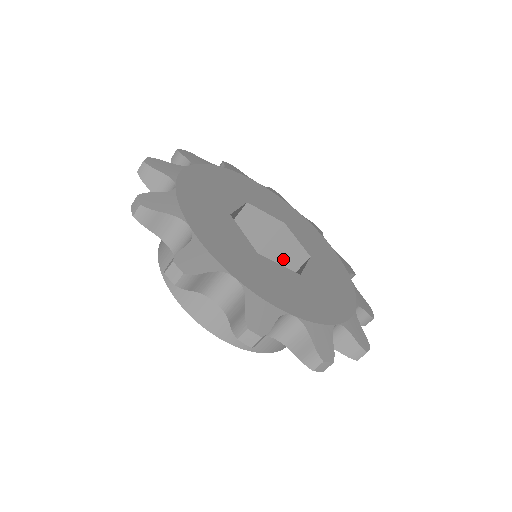
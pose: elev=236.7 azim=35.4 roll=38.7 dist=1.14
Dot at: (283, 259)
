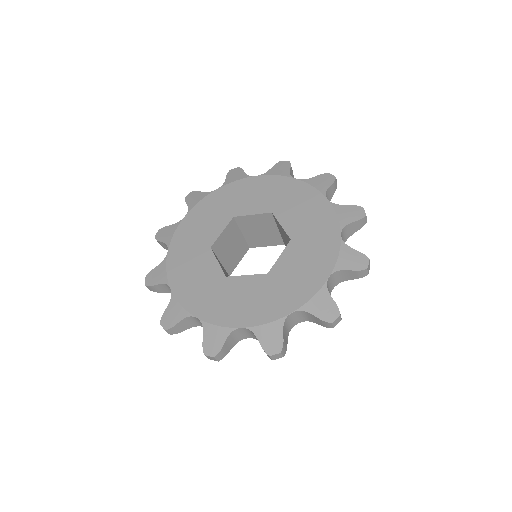
Dot at: (261, 227)
